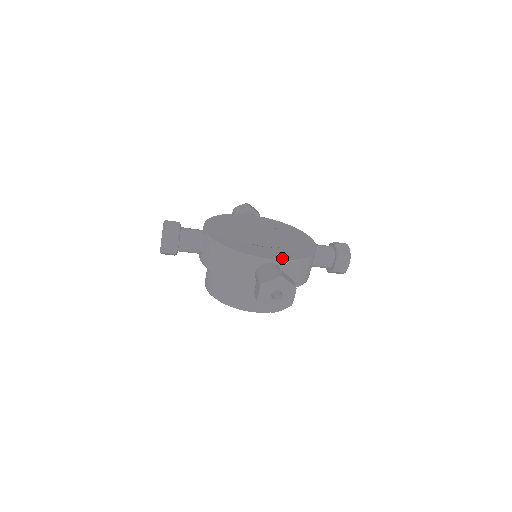
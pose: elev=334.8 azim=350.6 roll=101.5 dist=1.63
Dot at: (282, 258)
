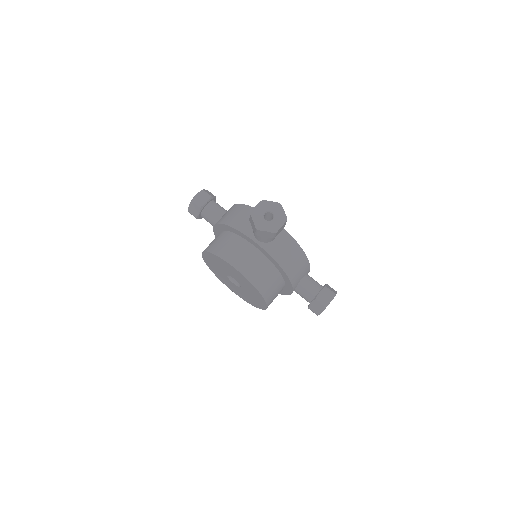
Dot at: occluded
